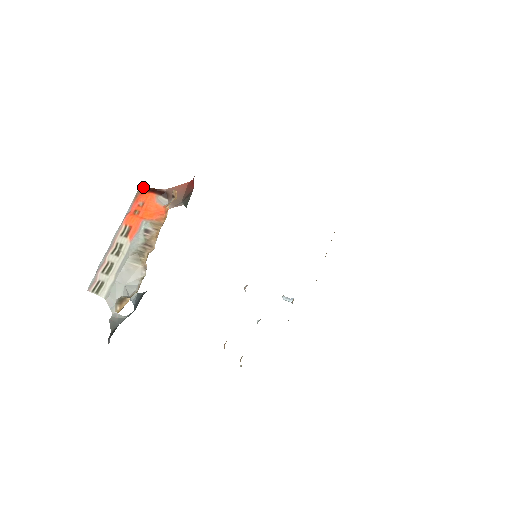
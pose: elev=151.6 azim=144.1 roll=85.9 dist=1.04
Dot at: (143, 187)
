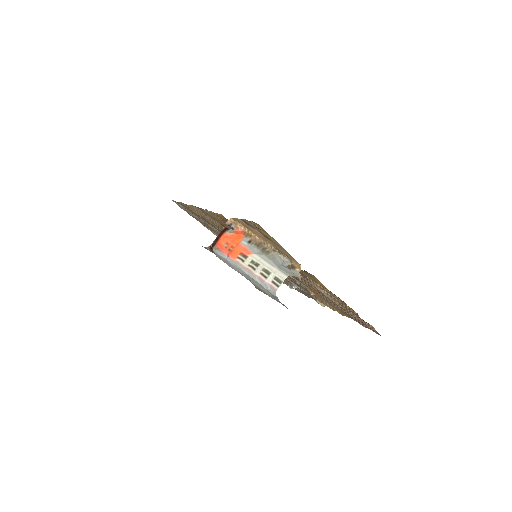
Dot at: (212, 244)
